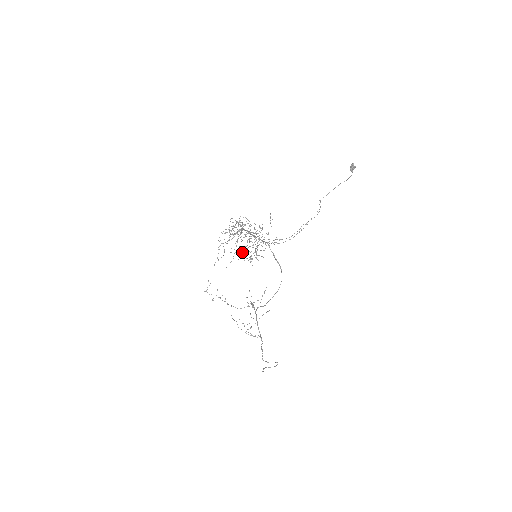
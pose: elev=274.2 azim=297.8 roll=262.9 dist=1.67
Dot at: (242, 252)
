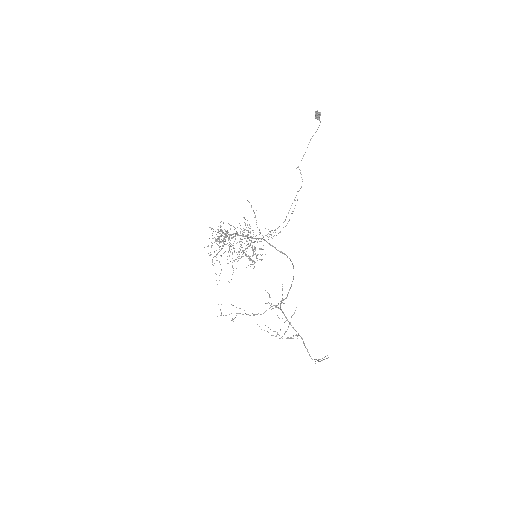
Dot at: (239, 256)
